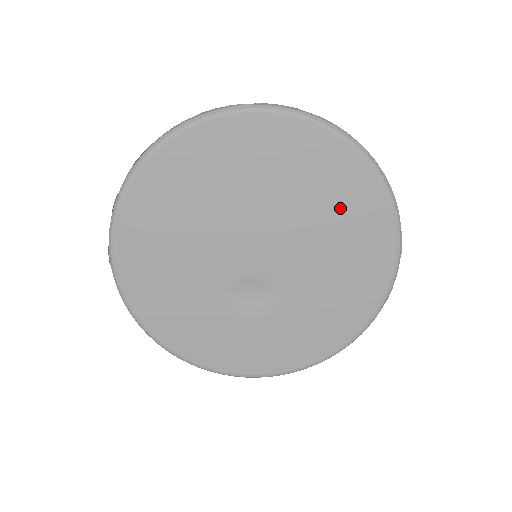
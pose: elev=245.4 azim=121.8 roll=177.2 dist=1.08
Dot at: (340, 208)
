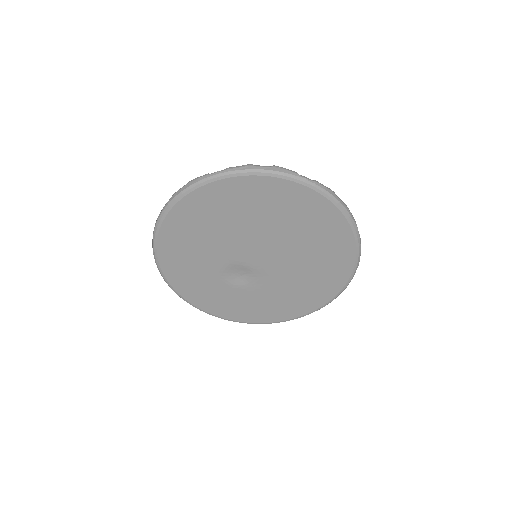
Dot at: (324, 257)
